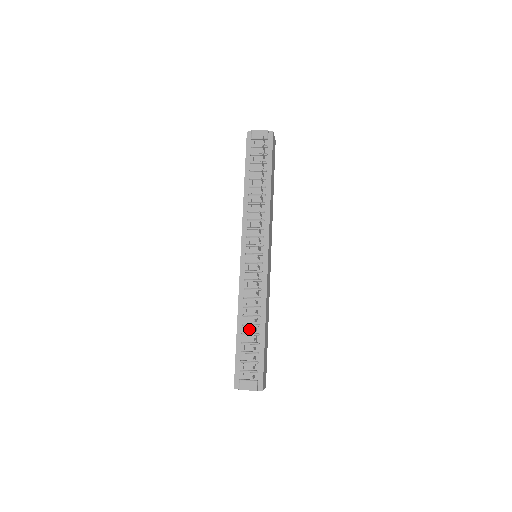
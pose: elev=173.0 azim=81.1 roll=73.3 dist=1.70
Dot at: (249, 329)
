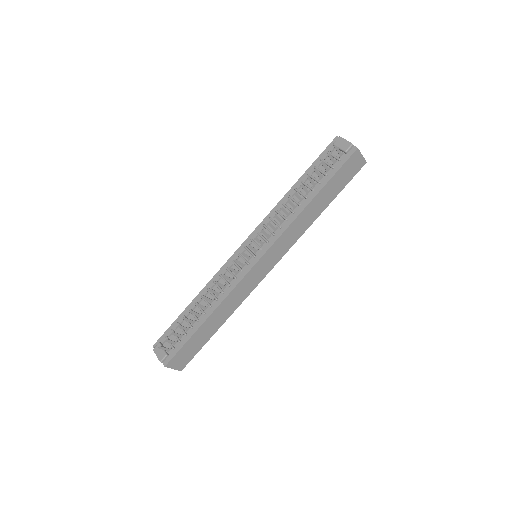
Dot at: (197, 310)
